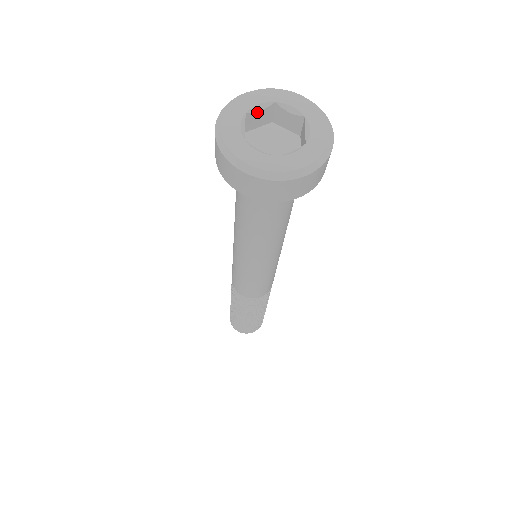
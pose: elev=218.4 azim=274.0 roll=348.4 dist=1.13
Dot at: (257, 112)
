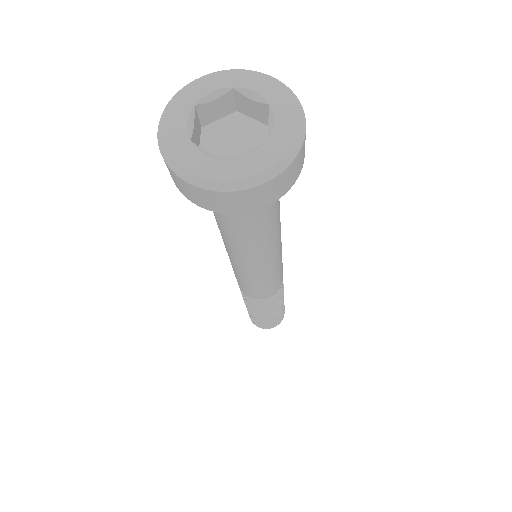
Dot at: (211, 102)
